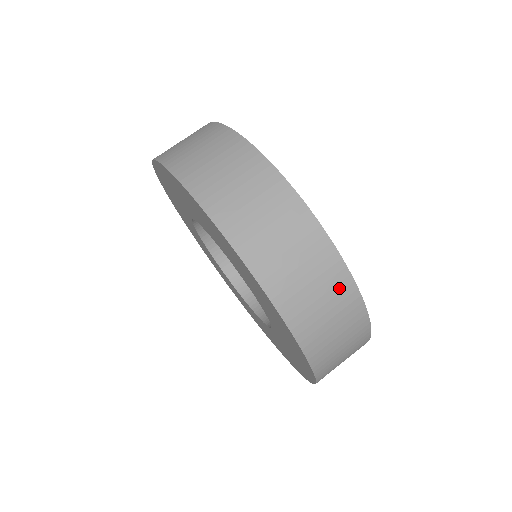
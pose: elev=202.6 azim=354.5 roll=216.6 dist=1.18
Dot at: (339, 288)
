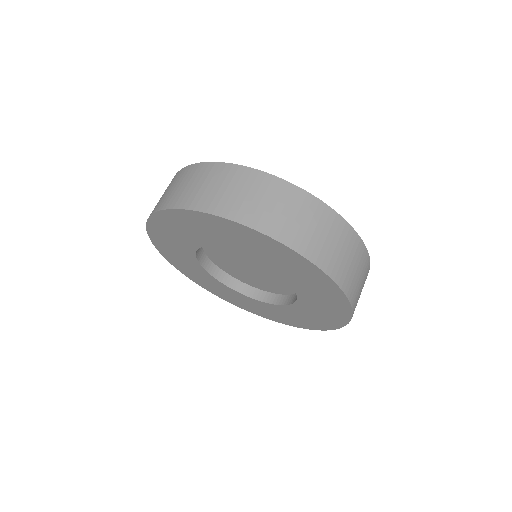
Dot at: (318, 213)
